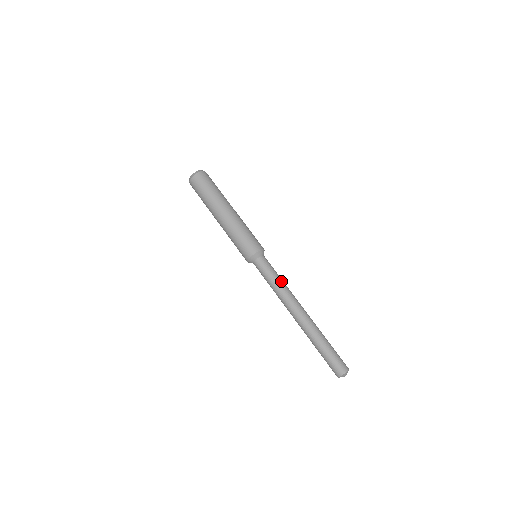
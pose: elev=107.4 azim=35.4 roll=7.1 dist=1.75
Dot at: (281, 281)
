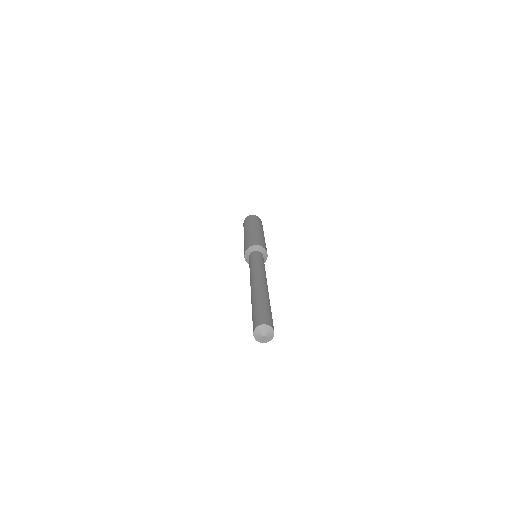
Dot at: (264, 267)
